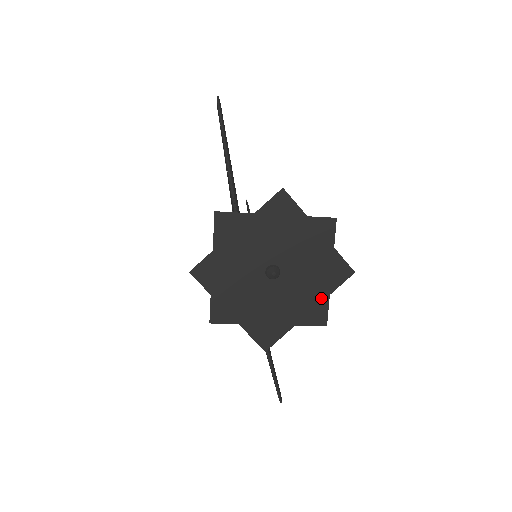
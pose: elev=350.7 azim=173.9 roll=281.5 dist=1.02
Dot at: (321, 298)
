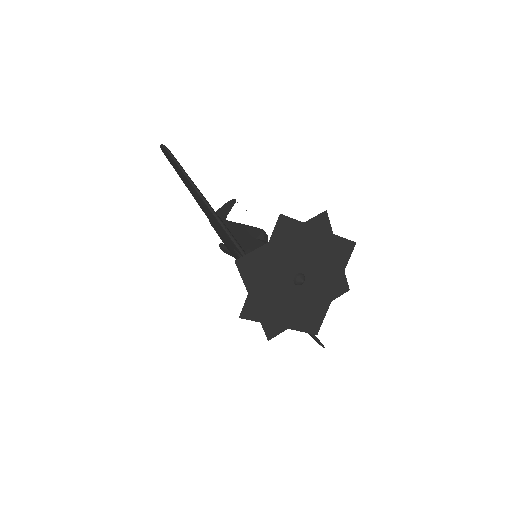
Dot at: (340, 275)
